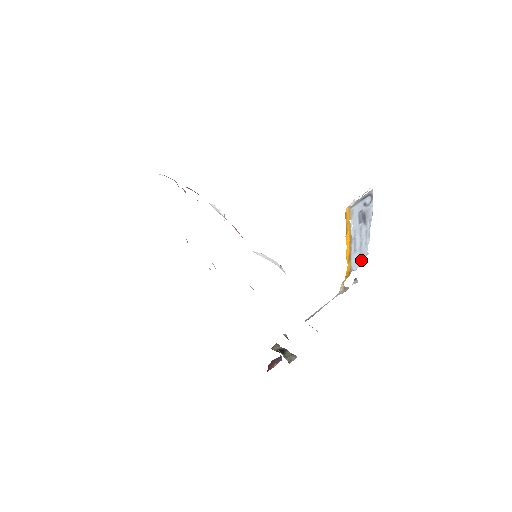
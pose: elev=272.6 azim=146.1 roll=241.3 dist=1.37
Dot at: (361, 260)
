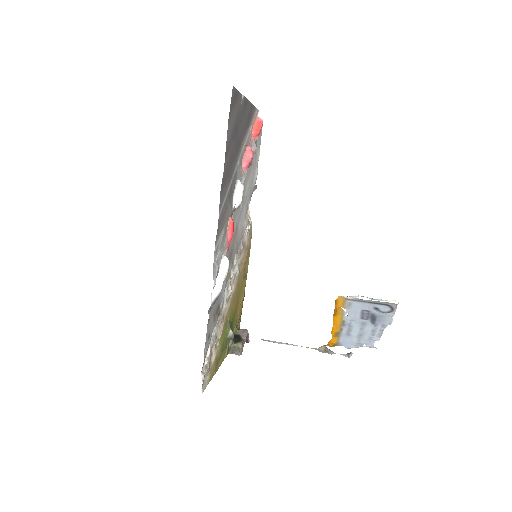
Dot at: (359, 346)
